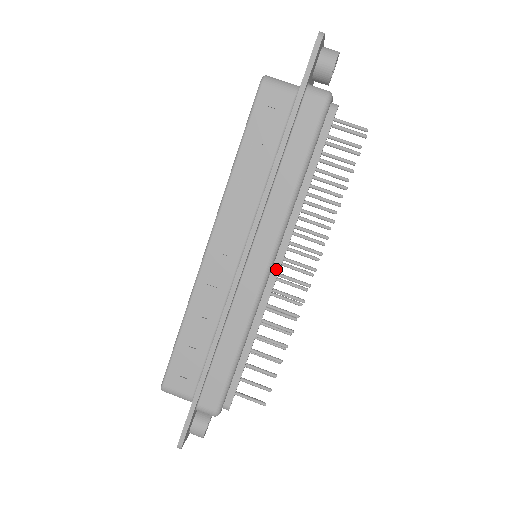
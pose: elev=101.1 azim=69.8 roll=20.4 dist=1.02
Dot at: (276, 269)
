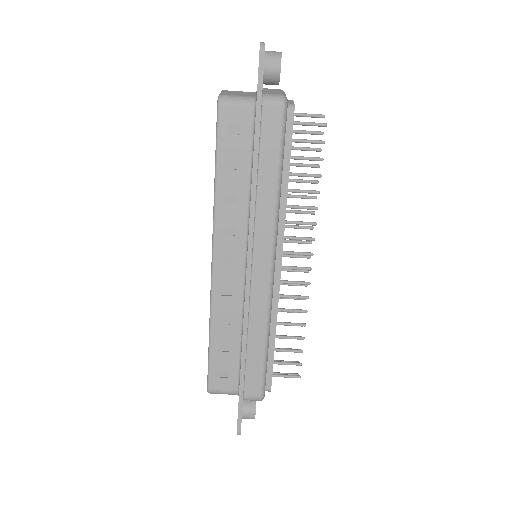
Dot at: (278, 265)
